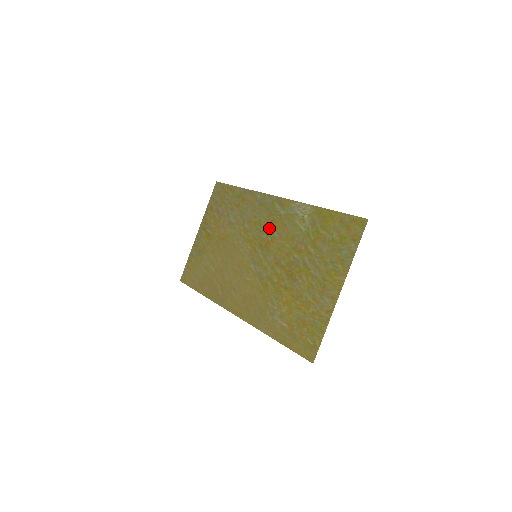
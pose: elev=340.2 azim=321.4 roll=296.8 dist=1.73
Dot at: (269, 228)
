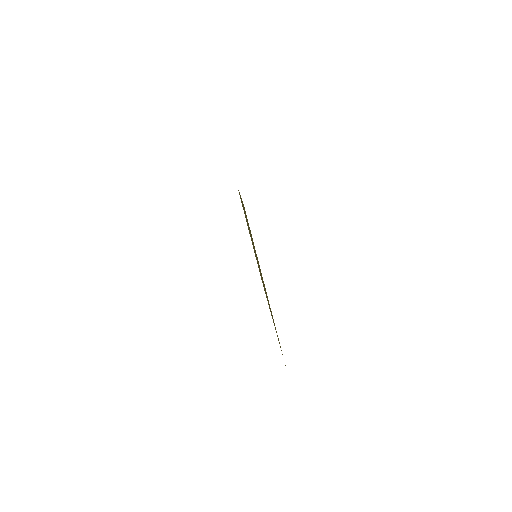
Dot at: occluded
